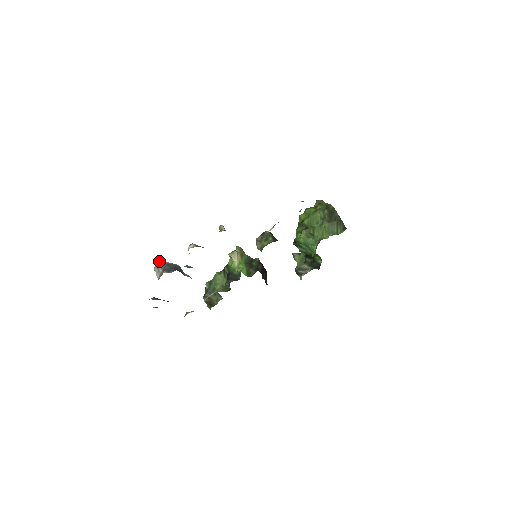
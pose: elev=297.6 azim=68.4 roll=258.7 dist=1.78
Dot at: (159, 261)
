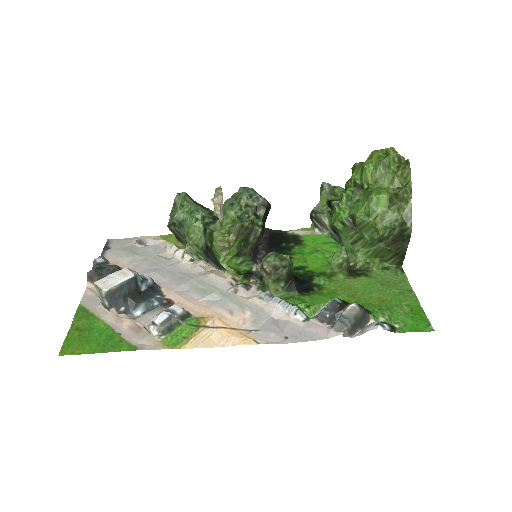
Dot at: (103, 290)
